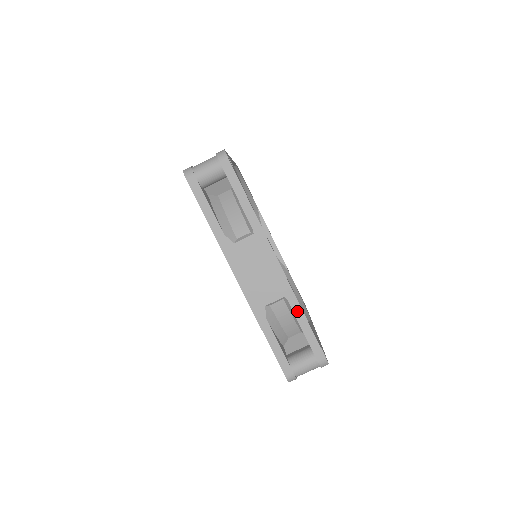
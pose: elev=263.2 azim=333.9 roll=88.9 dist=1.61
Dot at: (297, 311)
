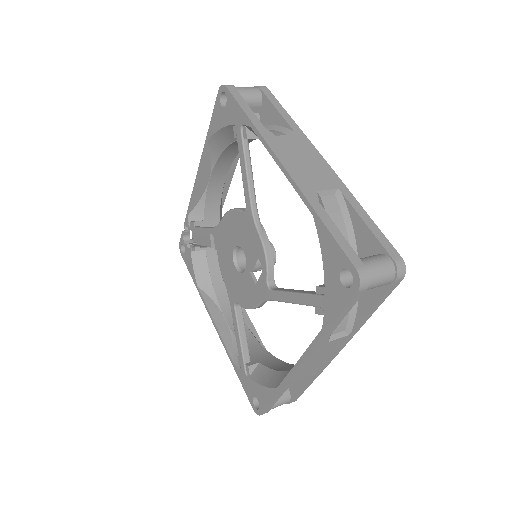
Dot at: (355, 204)
